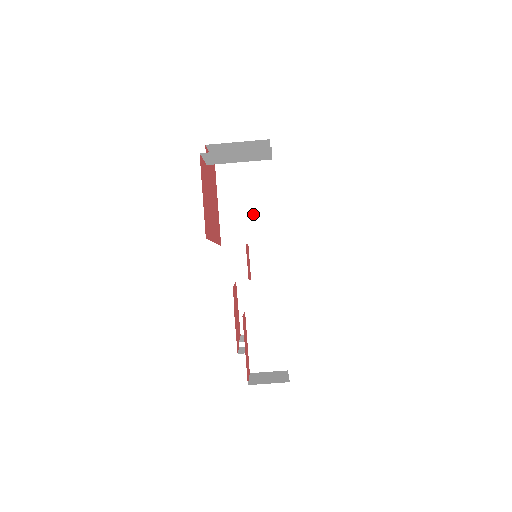
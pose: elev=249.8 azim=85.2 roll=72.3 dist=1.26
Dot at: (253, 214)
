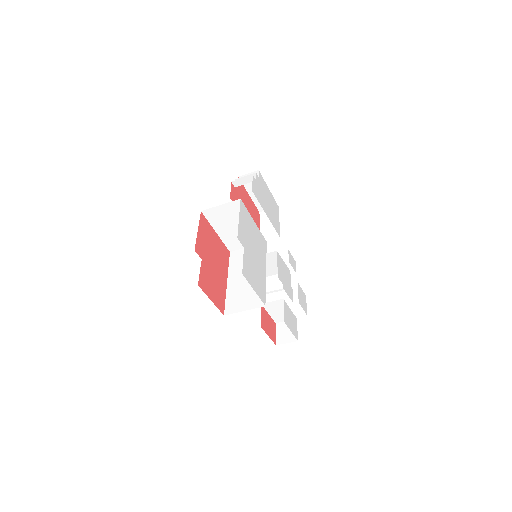
Dot at: occluded
